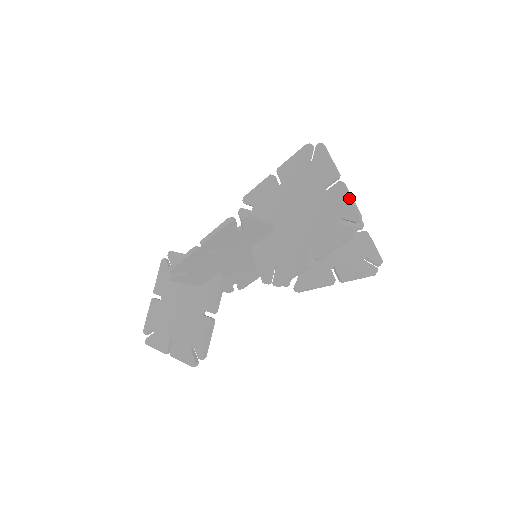
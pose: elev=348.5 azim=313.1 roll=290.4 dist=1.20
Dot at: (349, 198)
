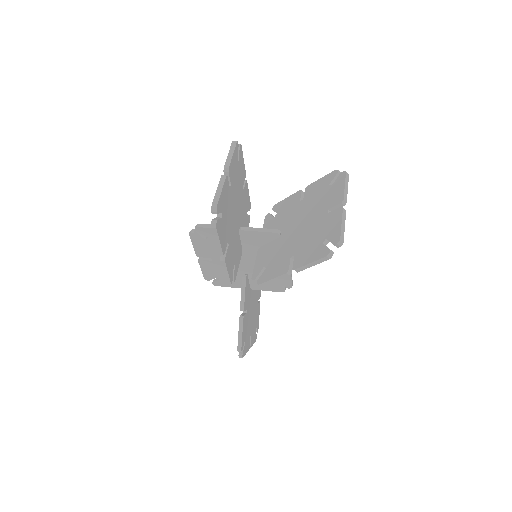
Dot at: (216, 191)
